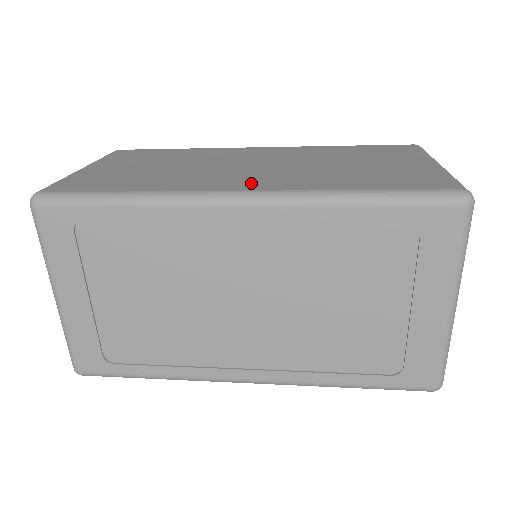
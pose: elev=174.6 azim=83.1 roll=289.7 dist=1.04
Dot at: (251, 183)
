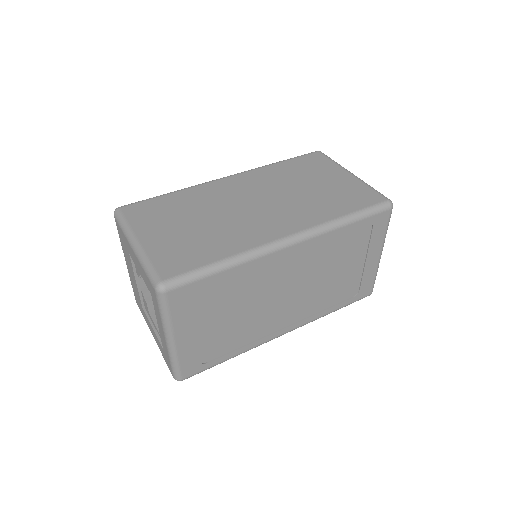
Dot at: (284, 226)
